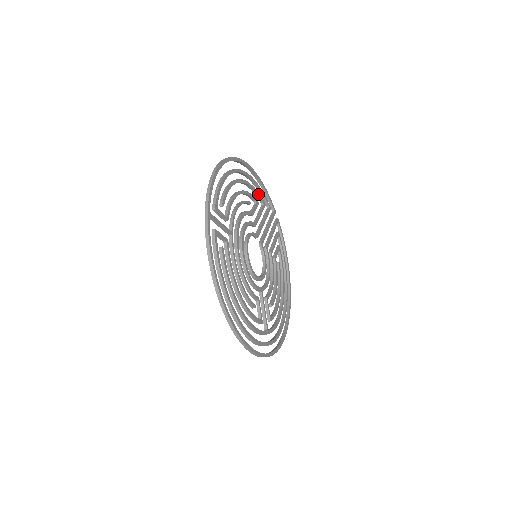
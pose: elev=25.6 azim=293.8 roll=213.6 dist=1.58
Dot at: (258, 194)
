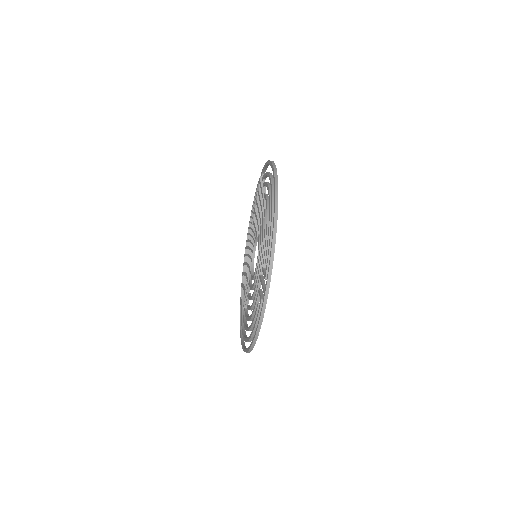
Dot at: occluded
